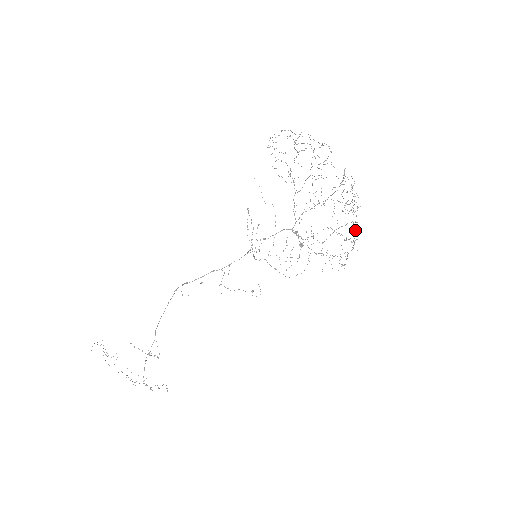
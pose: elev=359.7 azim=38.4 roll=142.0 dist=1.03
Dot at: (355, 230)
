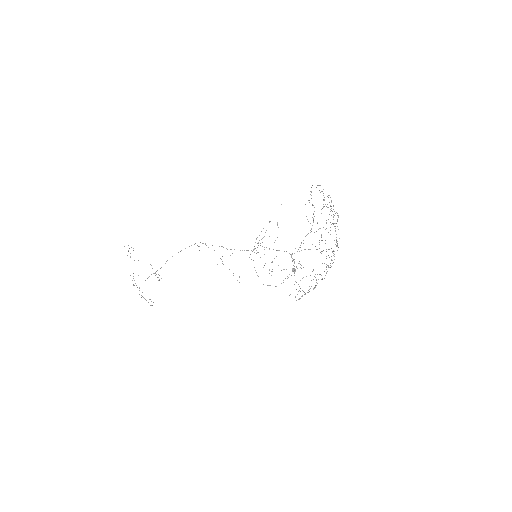
Dot at: occluded
